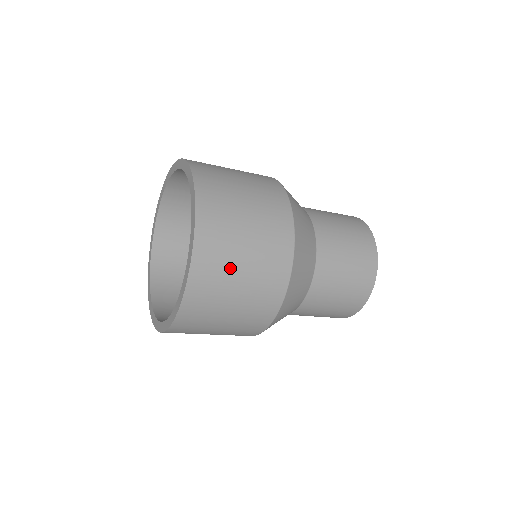
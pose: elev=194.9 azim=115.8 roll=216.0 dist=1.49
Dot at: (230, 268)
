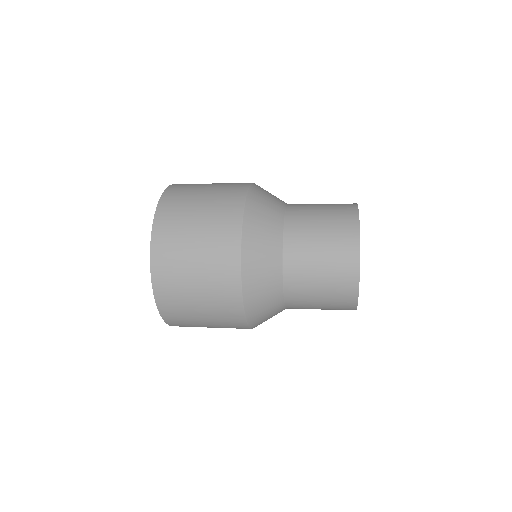
Dot at: (193, 319)
